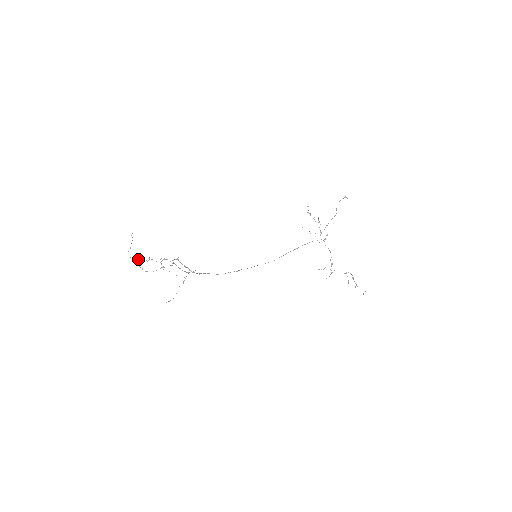
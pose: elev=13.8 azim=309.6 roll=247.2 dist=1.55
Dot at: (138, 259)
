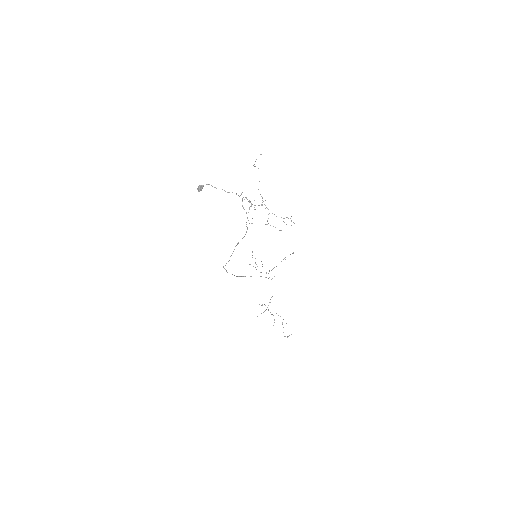
Dot at: occluded
